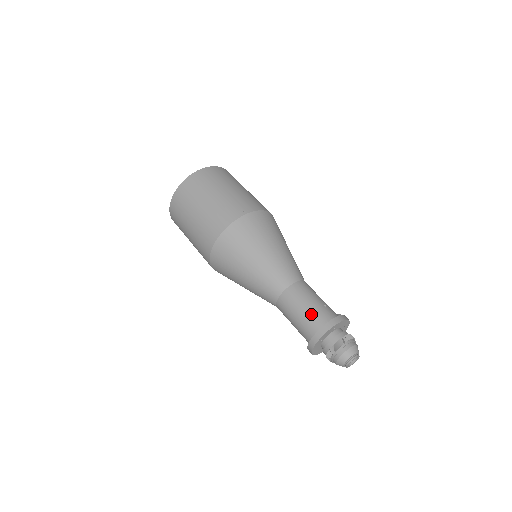
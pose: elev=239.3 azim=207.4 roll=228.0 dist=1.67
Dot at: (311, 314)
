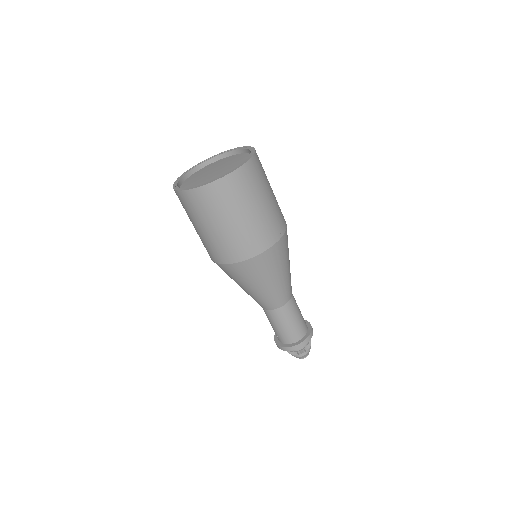
Dot at: (297, 328)
